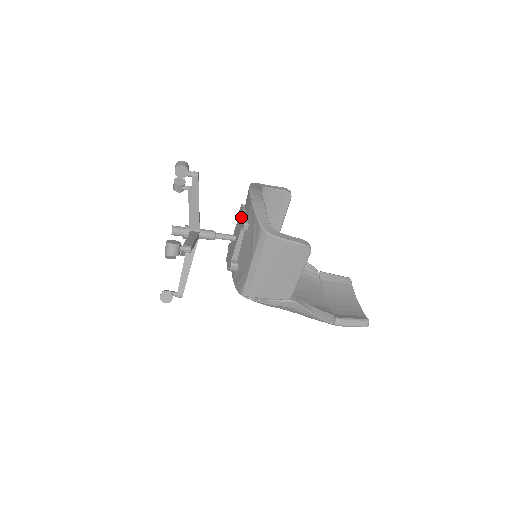
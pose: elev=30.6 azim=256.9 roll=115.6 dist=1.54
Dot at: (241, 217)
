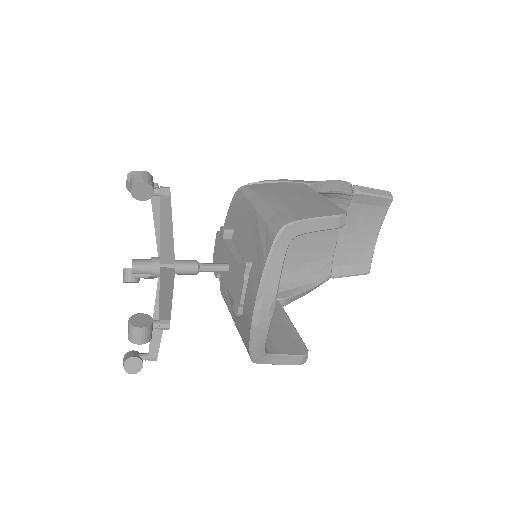
Dot at: (238, 286)
